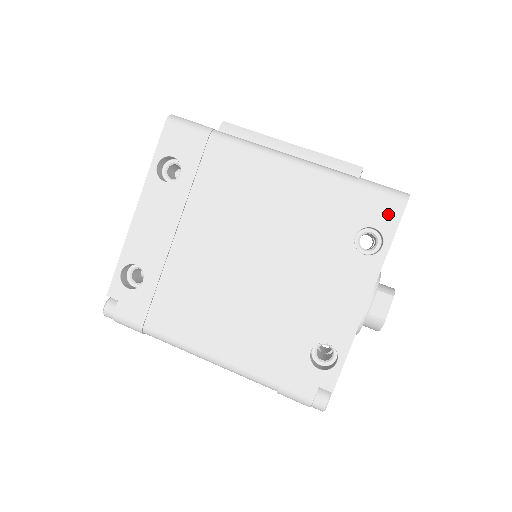
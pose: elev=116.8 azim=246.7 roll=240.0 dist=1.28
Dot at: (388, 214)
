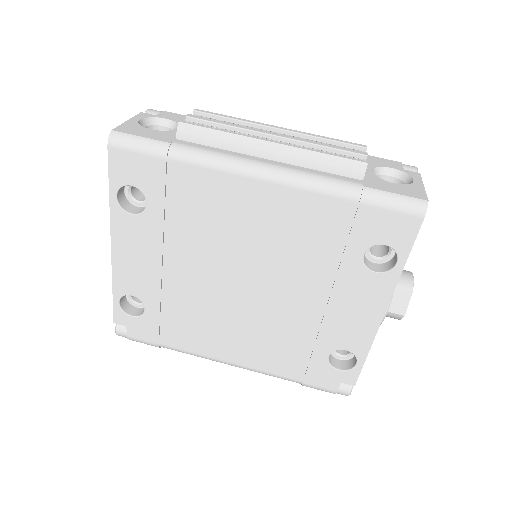
Dot at: (402, 230)
